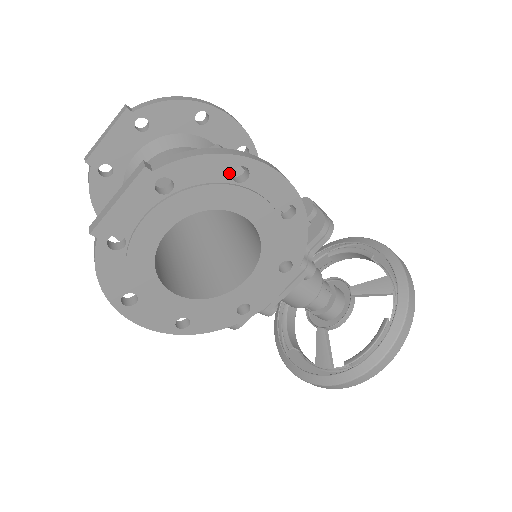
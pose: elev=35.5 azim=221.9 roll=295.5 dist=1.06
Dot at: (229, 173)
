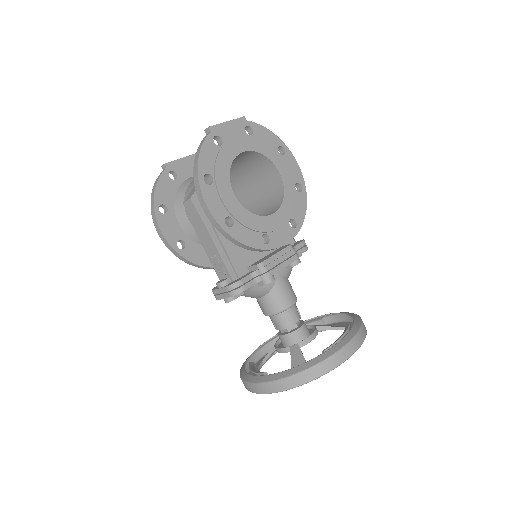
Dot at: (277, 146)
